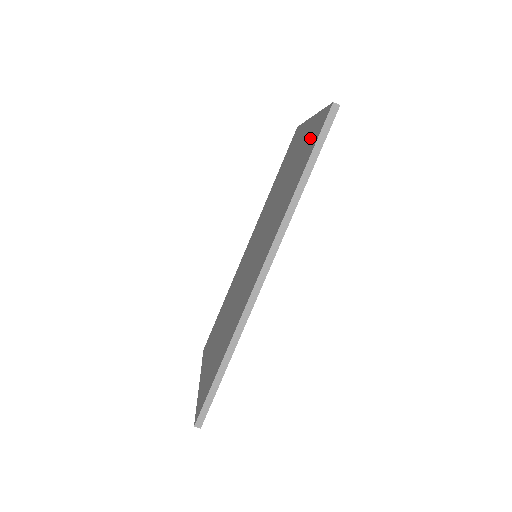
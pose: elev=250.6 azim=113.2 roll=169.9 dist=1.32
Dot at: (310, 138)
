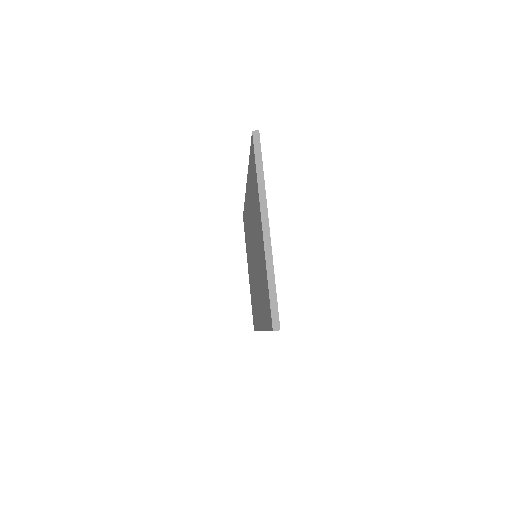
Dot at: occluded
